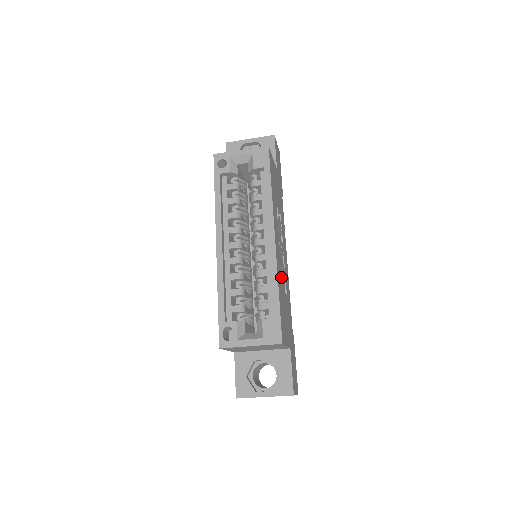
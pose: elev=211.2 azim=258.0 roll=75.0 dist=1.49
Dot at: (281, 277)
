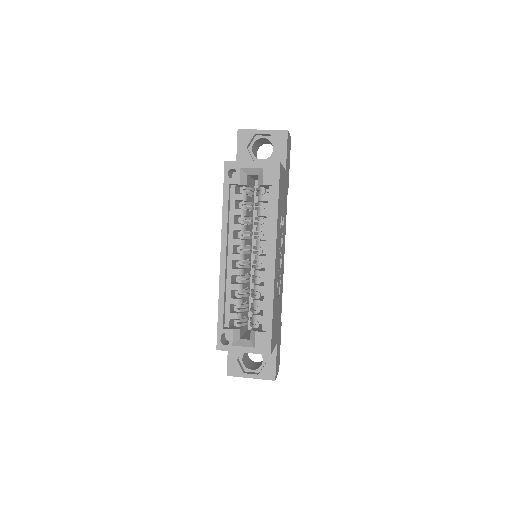
Dot at: occluded
